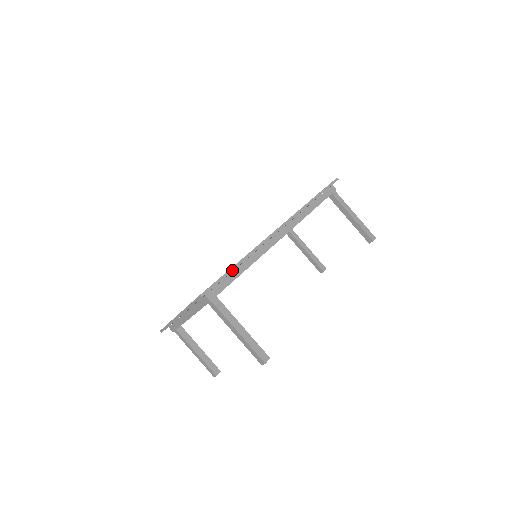
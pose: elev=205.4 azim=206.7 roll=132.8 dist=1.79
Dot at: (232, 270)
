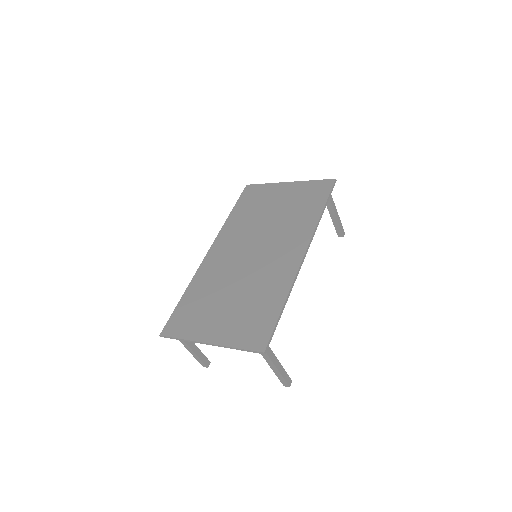
Dot at: occluded
